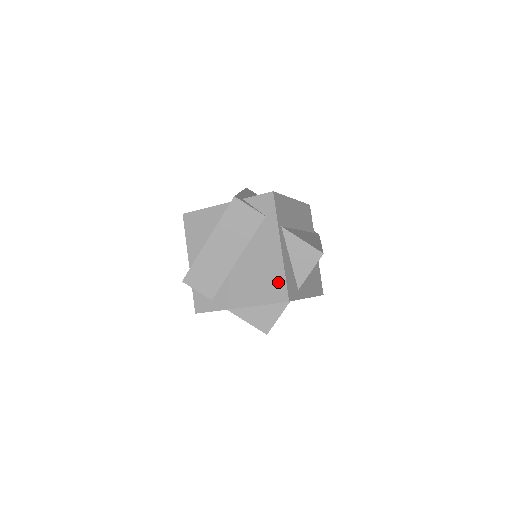
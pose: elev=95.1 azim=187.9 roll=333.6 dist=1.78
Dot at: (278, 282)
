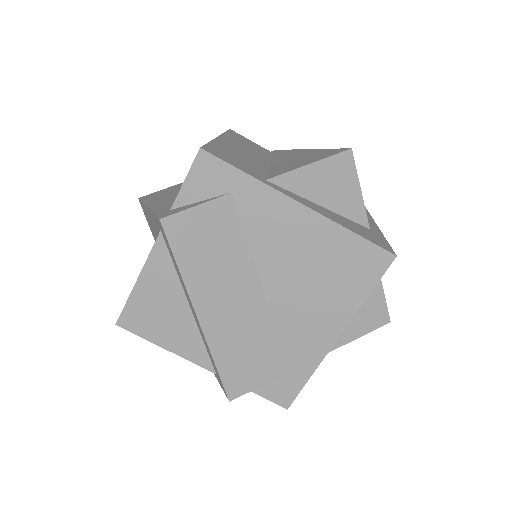
Dot at: (352, 251)
